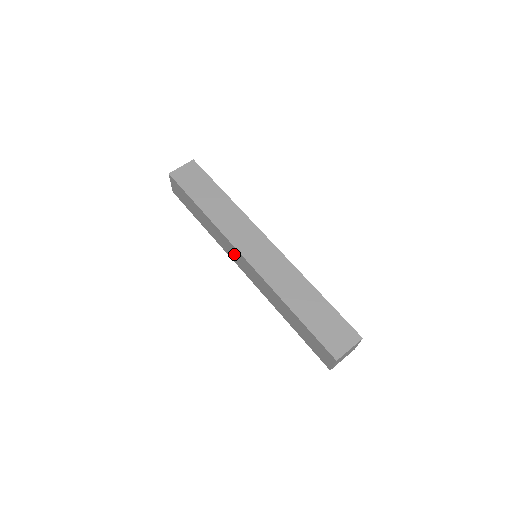
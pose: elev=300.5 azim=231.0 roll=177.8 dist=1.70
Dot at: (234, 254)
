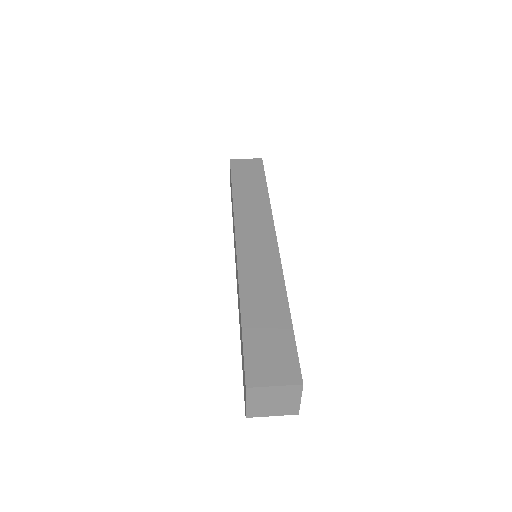
Dot at: occluded
